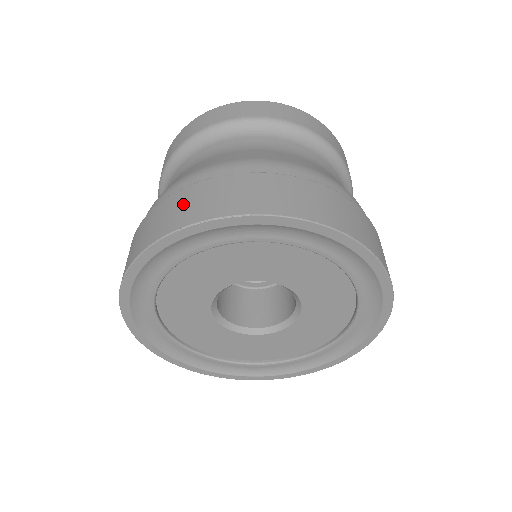
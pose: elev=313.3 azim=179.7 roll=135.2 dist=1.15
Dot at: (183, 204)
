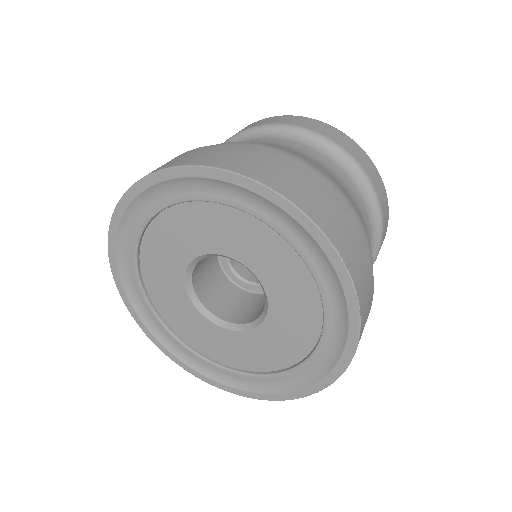
Dot at: occluded
